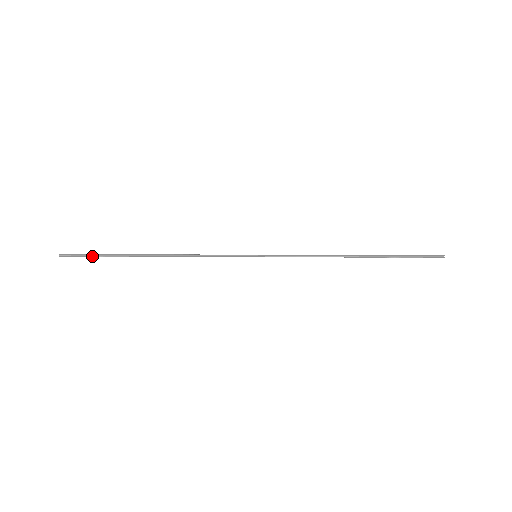
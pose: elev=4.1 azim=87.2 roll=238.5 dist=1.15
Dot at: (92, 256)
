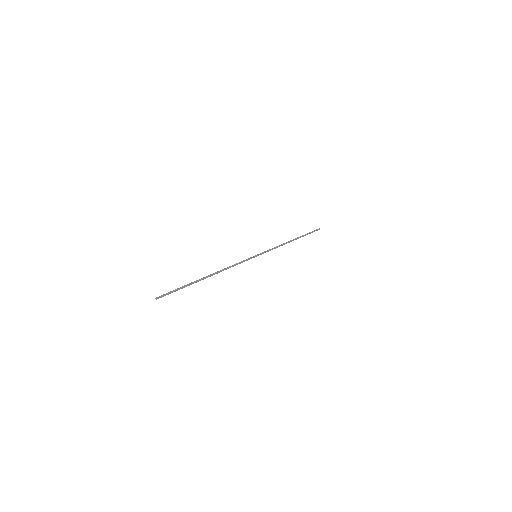
Dot at: occluded
